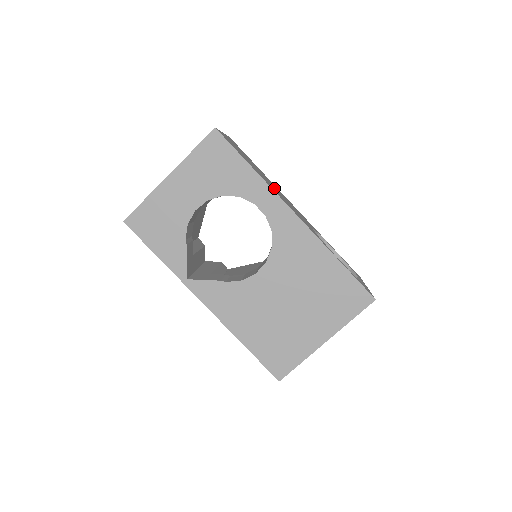
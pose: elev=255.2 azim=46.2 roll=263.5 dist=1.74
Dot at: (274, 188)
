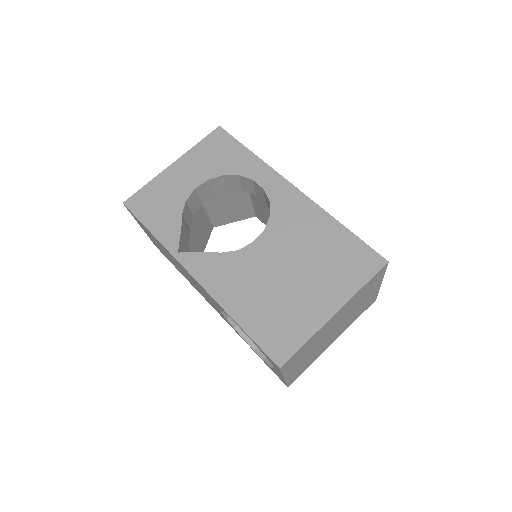
Dot at: occluded
